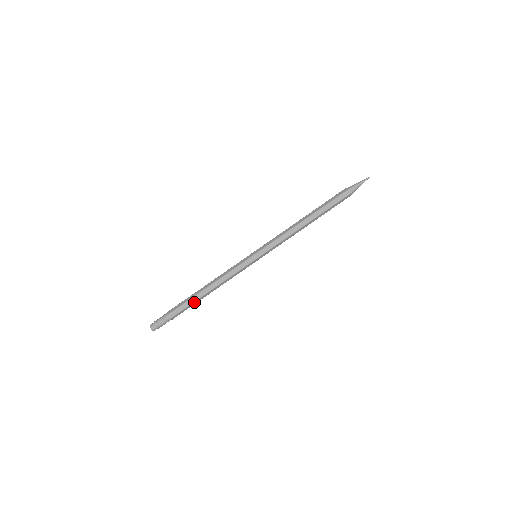
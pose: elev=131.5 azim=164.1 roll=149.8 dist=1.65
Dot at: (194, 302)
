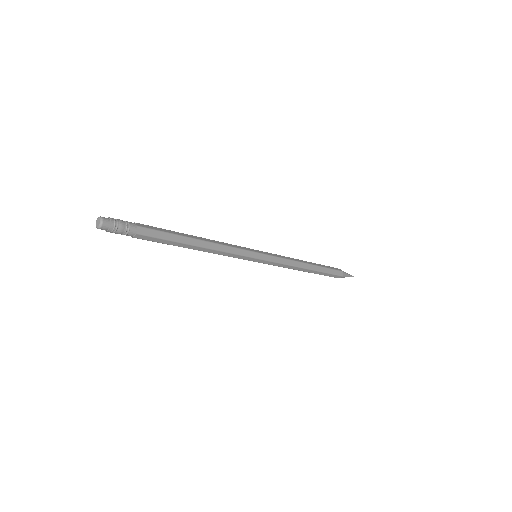
Dot at: (175, 242)
